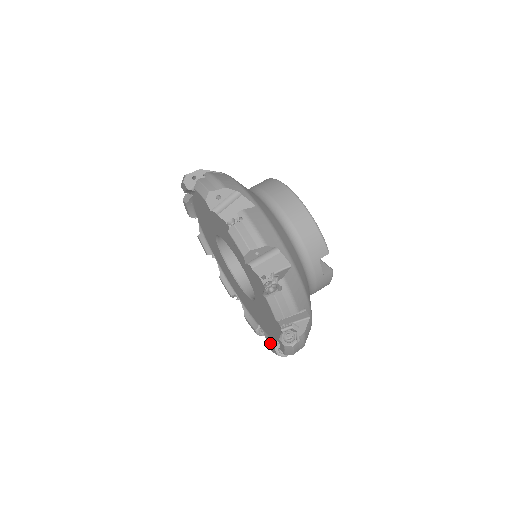
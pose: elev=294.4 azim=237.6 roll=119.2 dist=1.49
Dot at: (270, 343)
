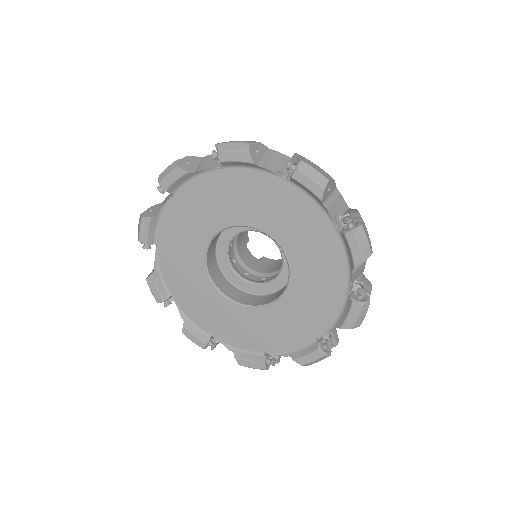
Dot at: (343, 317)
